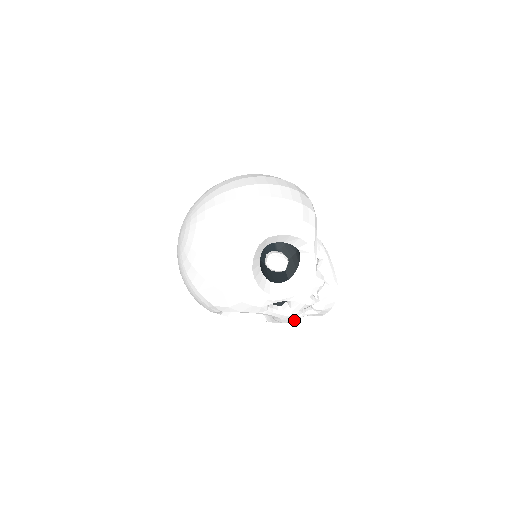
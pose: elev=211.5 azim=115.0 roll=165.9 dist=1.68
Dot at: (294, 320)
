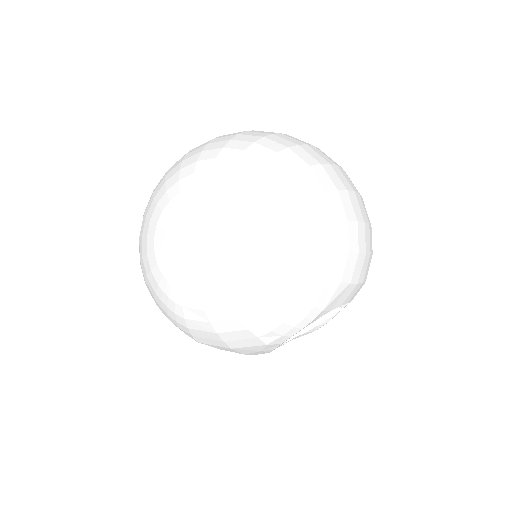
Dot at: occluded
